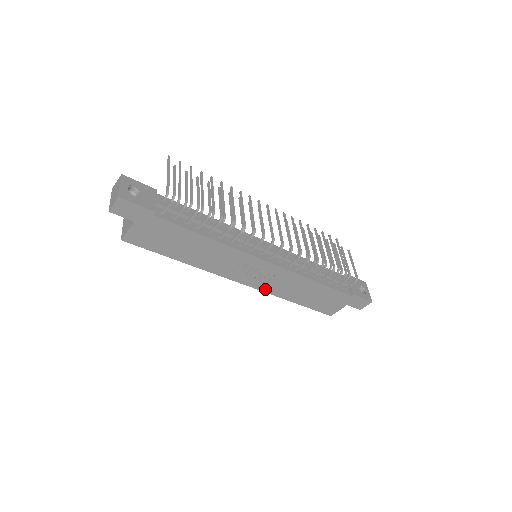
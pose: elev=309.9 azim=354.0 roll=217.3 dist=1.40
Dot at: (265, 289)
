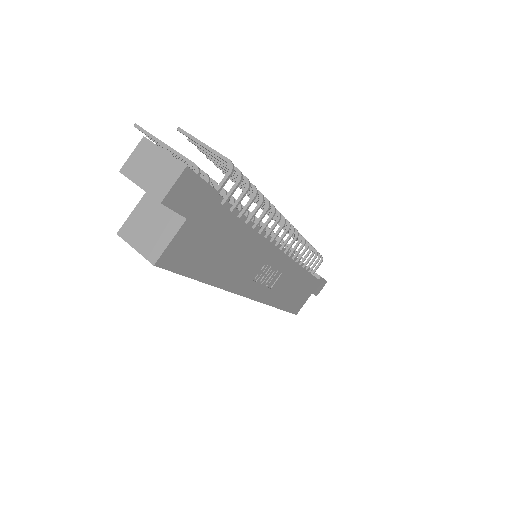
Dot at: (266, 299)
